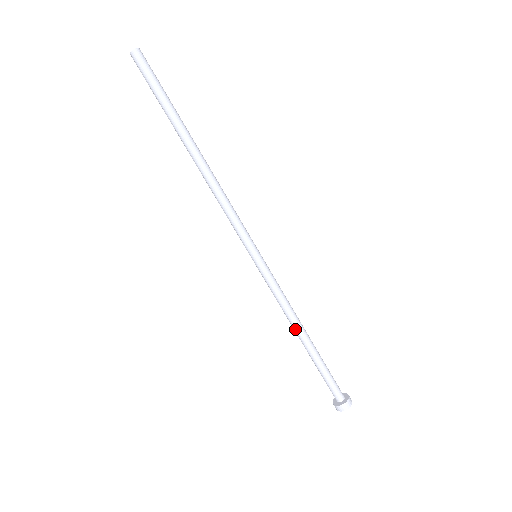
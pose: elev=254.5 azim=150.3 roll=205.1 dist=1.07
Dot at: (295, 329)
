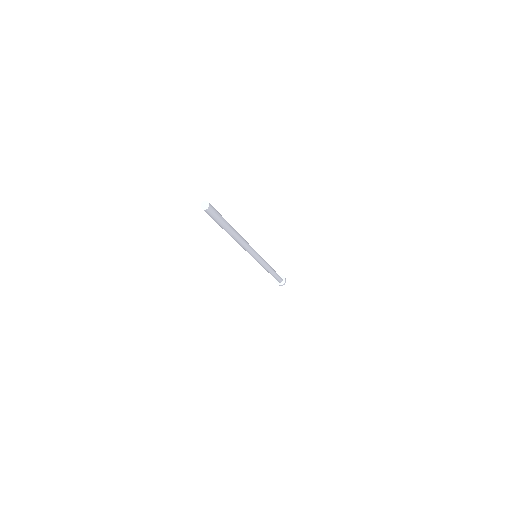
Dot at: occluded
